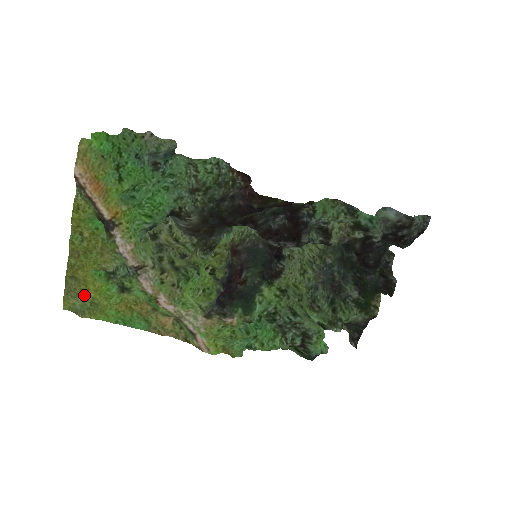
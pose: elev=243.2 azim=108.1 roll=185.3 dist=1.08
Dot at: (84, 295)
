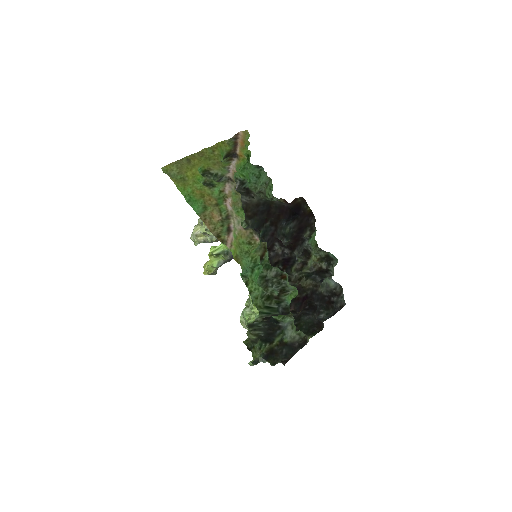
Dot at: (184, 171)
